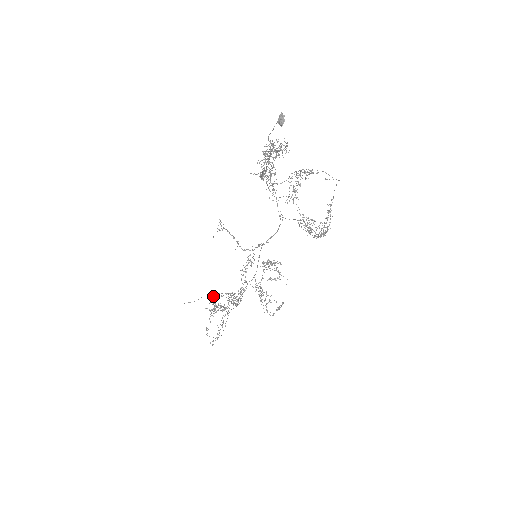
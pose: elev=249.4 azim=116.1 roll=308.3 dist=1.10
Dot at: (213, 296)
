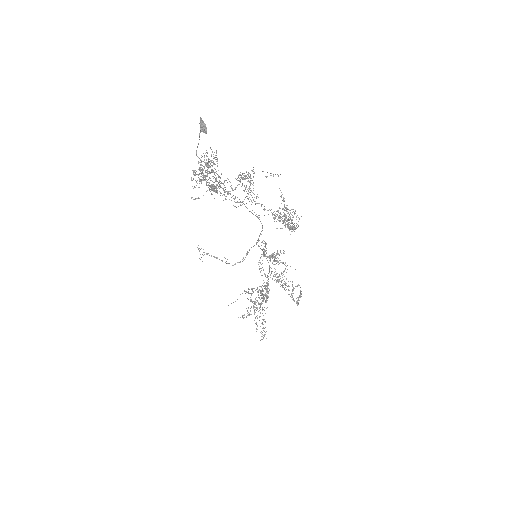
Dot at: occluded
